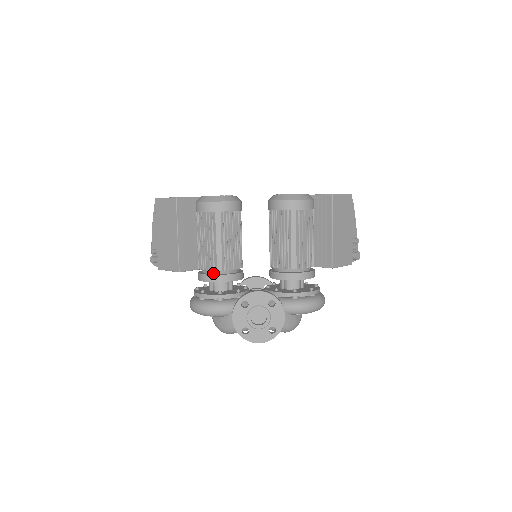
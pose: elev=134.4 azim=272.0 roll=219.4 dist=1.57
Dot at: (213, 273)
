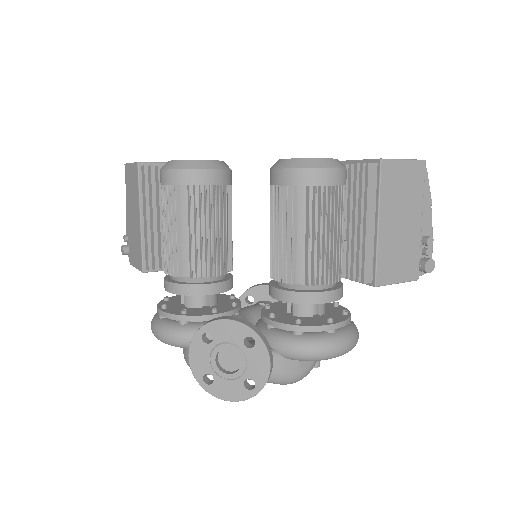
Dot at: (178, 280)
